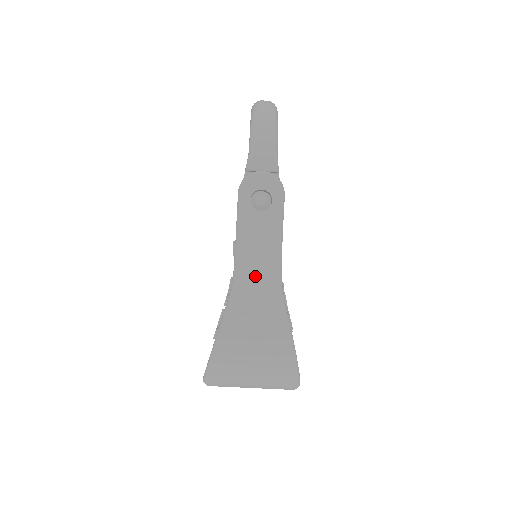
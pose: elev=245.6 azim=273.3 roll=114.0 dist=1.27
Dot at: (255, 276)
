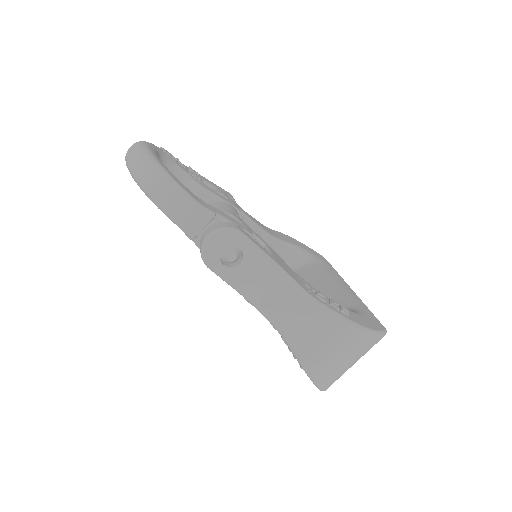
Dot at: (288, 311)
